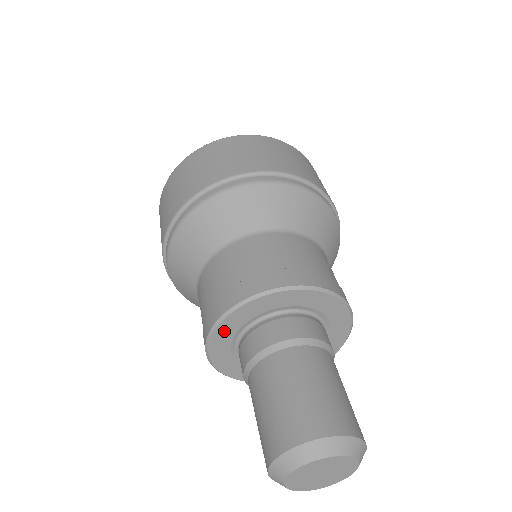
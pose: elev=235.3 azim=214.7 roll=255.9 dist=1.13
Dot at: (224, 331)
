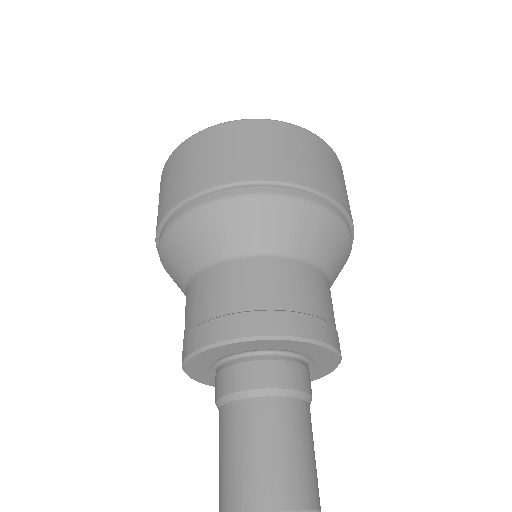
Dot at: (242, 346)
